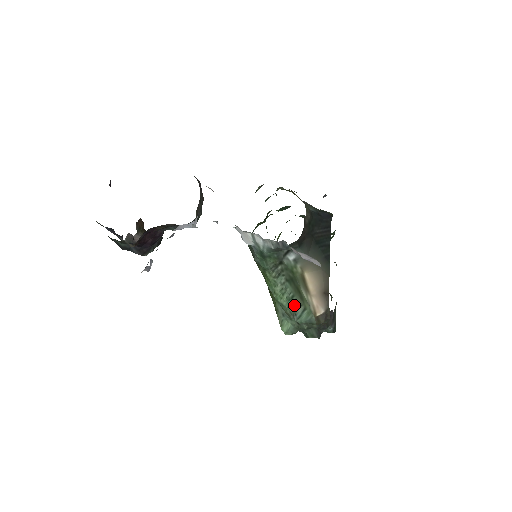
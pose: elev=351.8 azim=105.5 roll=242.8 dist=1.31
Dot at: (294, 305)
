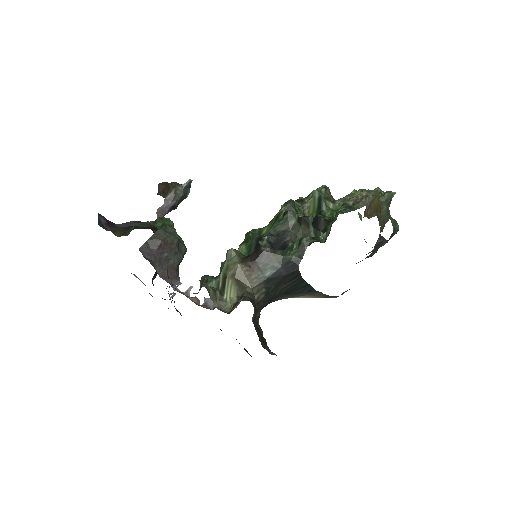
Dot at: occluded
